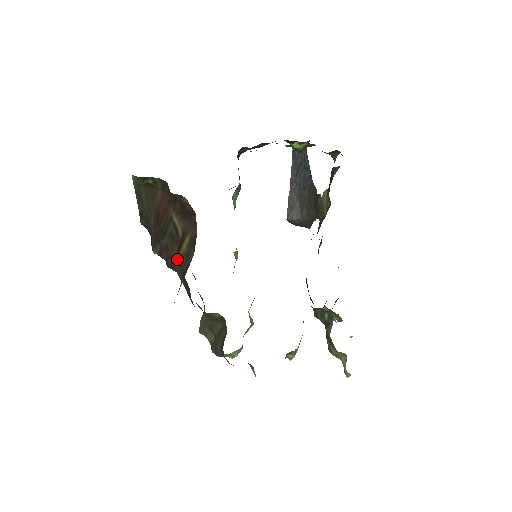
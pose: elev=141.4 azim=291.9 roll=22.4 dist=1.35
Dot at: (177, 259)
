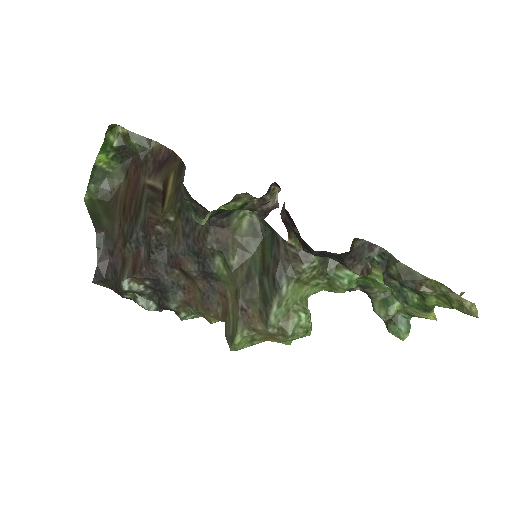
Dot at: (164, 213)
